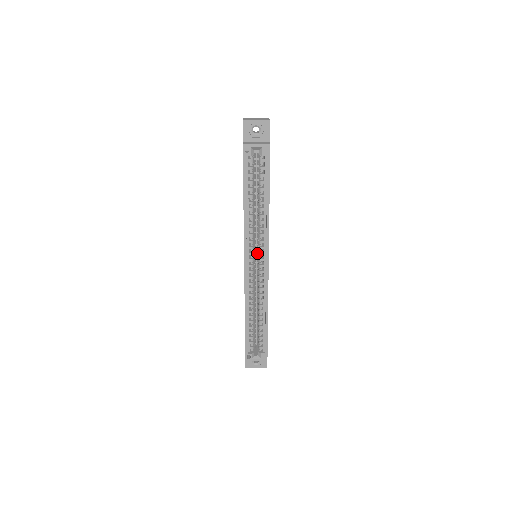
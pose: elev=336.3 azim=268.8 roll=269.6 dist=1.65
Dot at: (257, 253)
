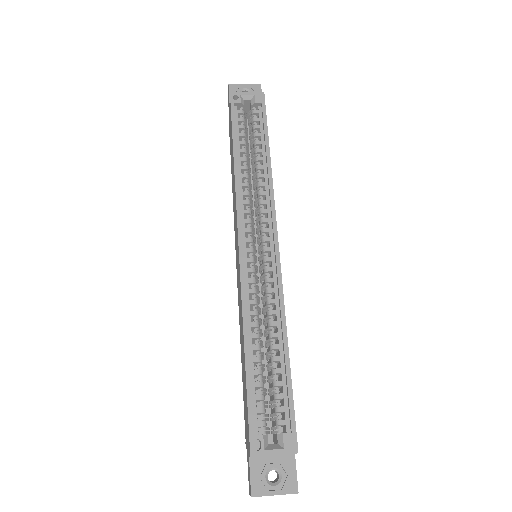
Dot at: (258, 236)
